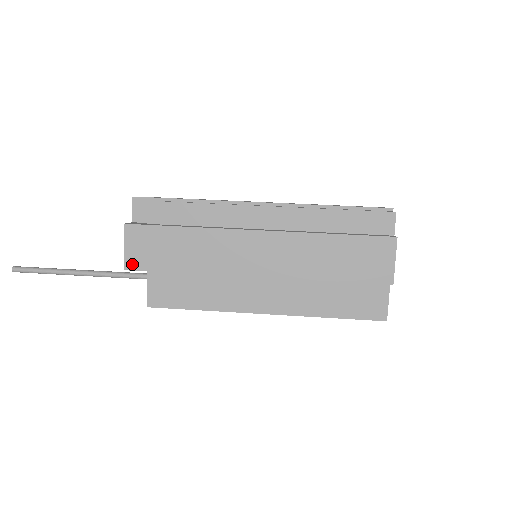
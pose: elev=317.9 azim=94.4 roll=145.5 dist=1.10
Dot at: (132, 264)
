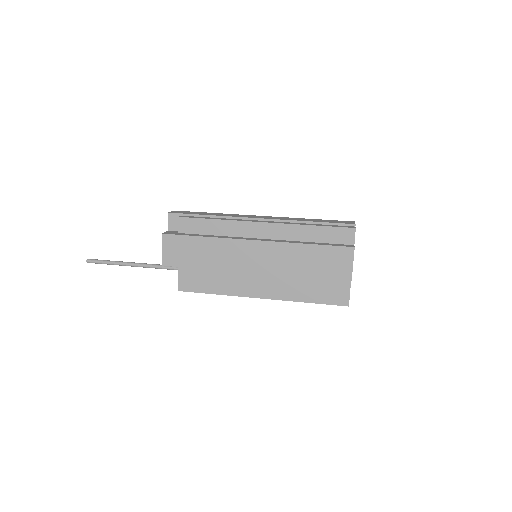
Dot at: (168, 262)
